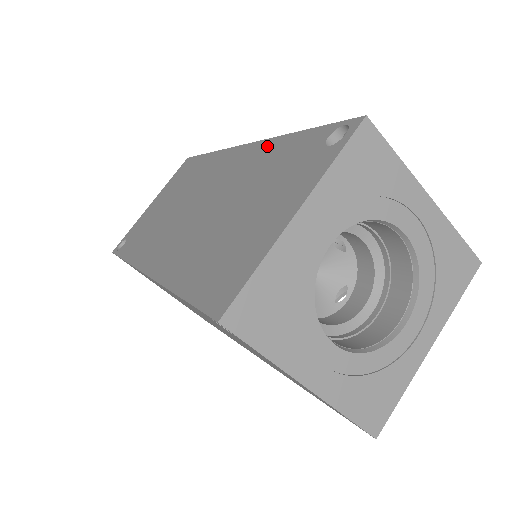
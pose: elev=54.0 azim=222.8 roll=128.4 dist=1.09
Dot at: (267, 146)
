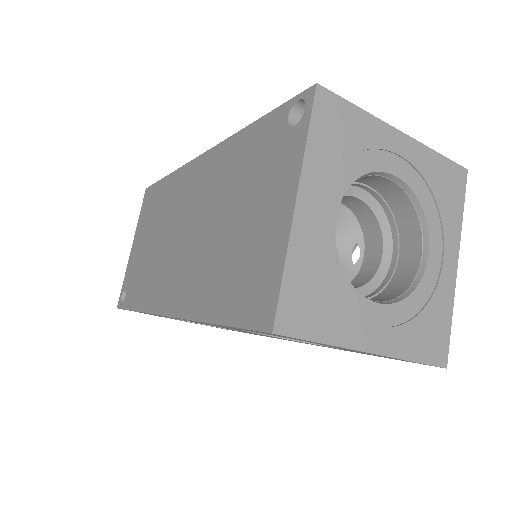
Dot at: occluded
